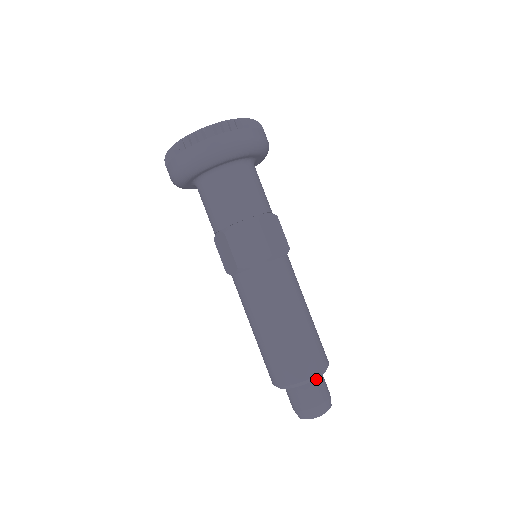
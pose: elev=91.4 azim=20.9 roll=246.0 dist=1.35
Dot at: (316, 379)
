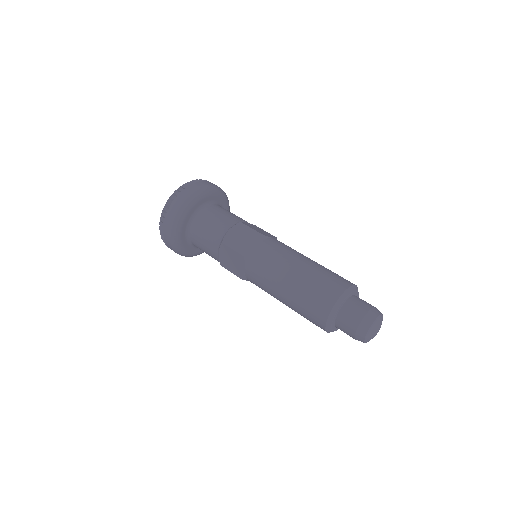
Dot at: (353, 297)
